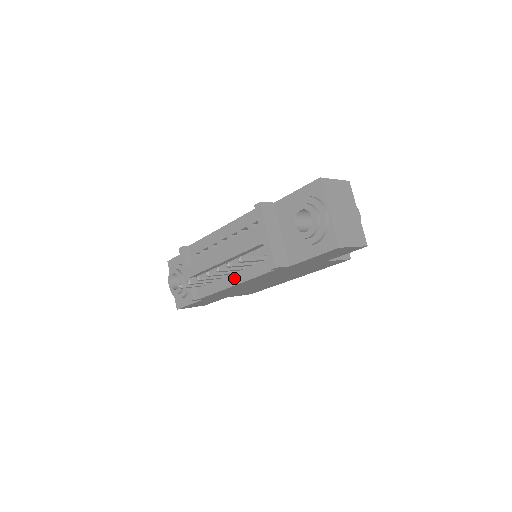
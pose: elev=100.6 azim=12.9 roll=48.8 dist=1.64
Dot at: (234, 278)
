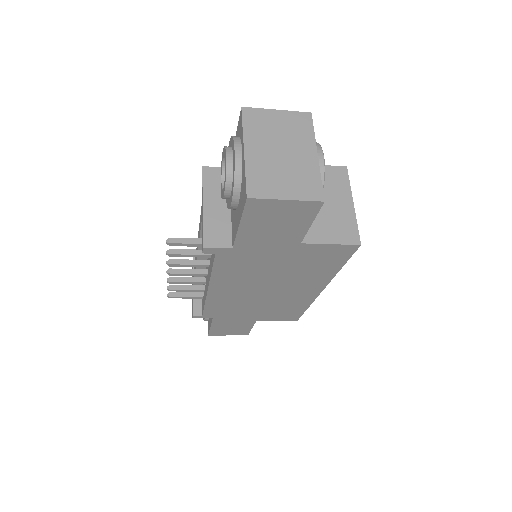
Dot at: (207, 279)
